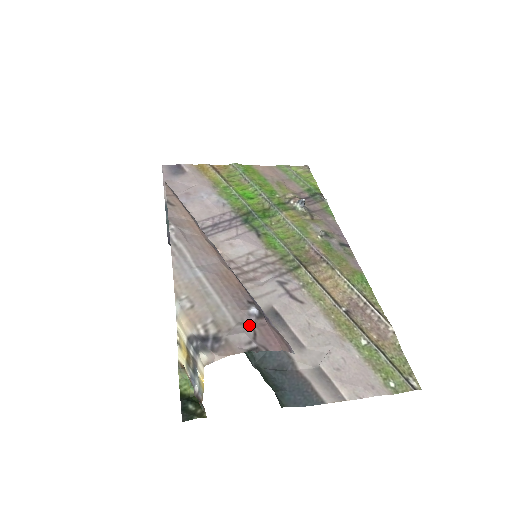
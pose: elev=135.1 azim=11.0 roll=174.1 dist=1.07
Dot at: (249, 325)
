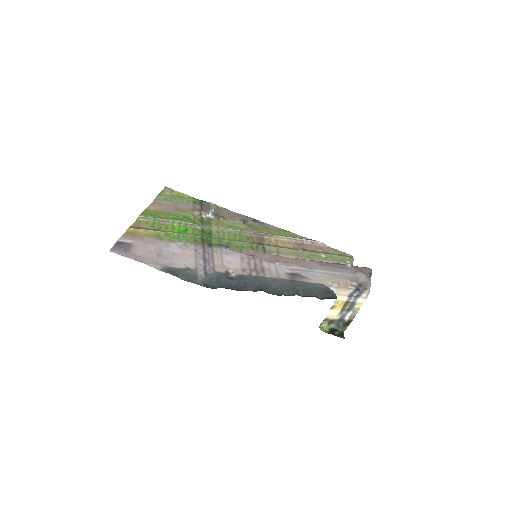
Dot at: (357, 271)
